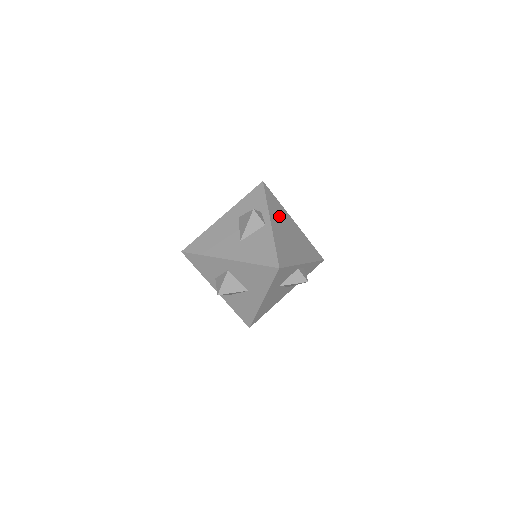
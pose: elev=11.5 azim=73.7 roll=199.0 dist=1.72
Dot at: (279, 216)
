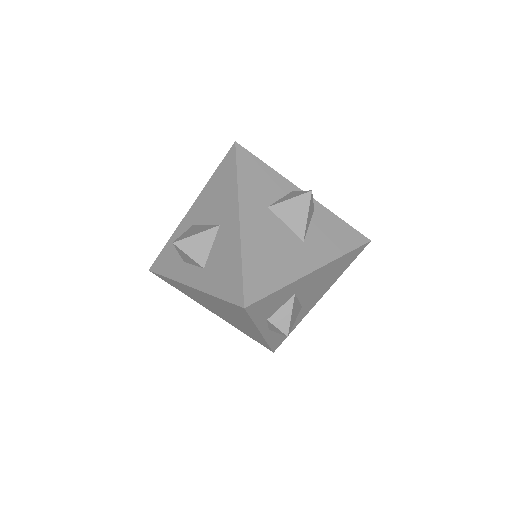
Dot at: occluded
